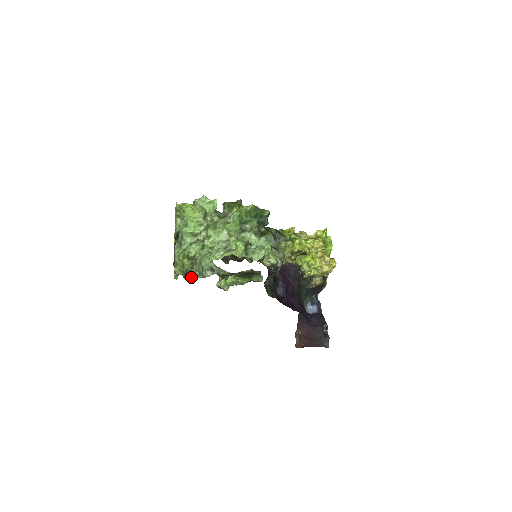
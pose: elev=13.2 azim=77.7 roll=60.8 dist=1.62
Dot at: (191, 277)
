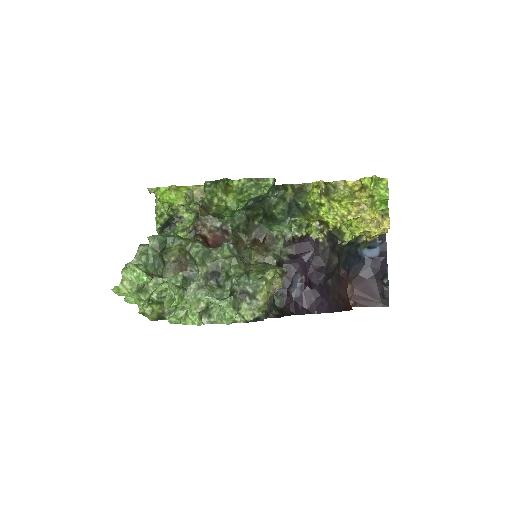
Dot at: (167, 318)
